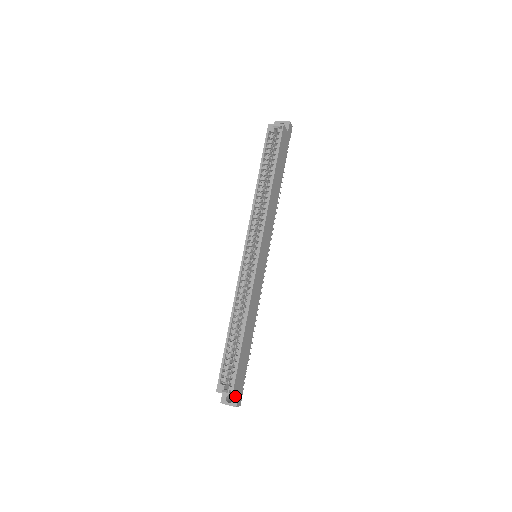
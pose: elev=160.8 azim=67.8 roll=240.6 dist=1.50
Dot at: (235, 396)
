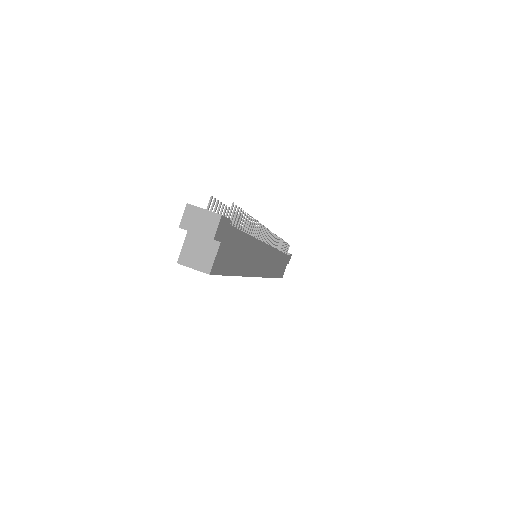
Dot at: occluded
